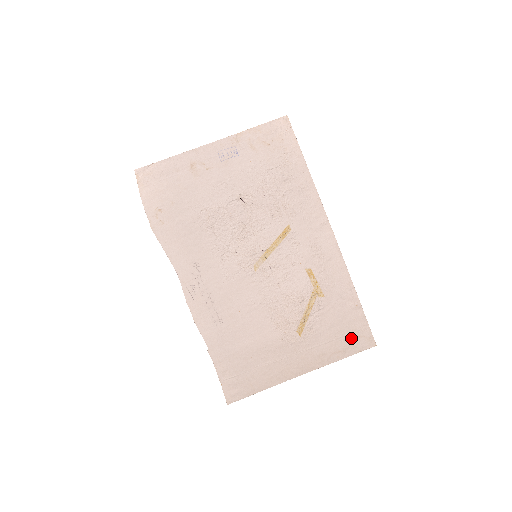
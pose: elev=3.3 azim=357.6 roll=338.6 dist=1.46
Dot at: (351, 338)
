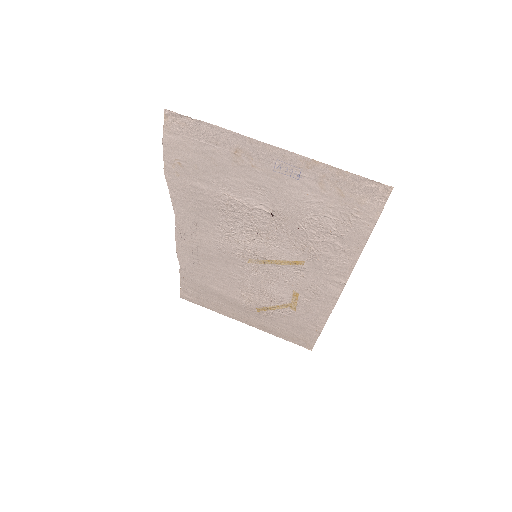
Dot at: (296, 337)
